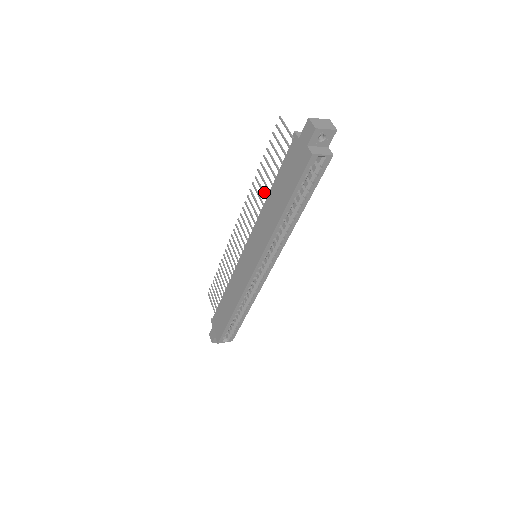
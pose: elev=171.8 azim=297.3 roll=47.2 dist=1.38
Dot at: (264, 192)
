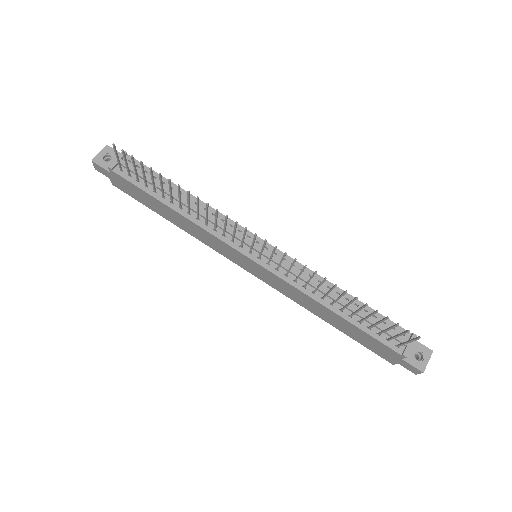
Dot at: occluded
